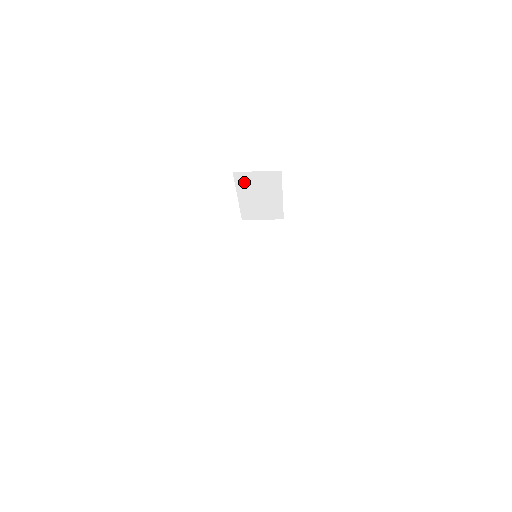
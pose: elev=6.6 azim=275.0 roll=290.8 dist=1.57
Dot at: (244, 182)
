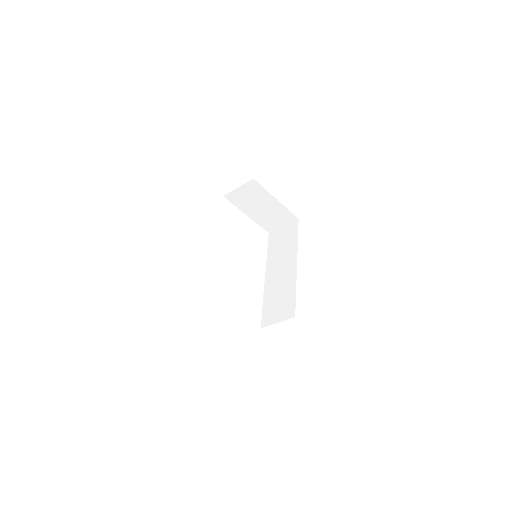
Dot at: (238, 200)
